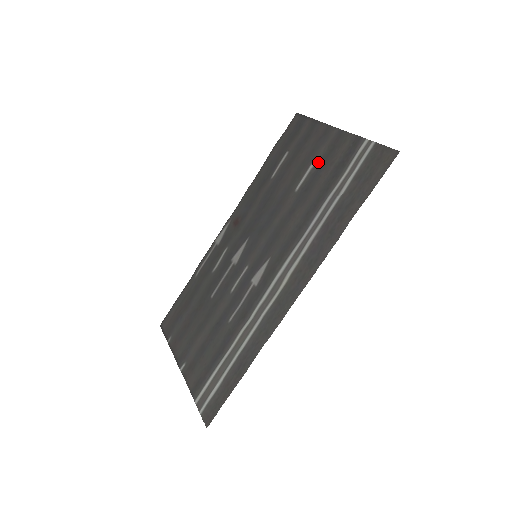
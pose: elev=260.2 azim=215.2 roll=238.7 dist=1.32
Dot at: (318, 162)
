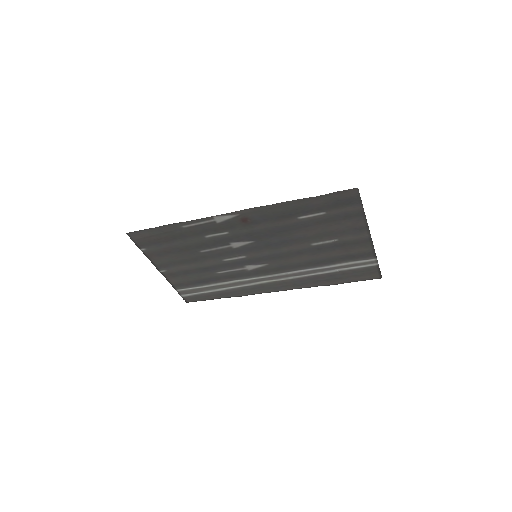
Dot at: (340, 242)
